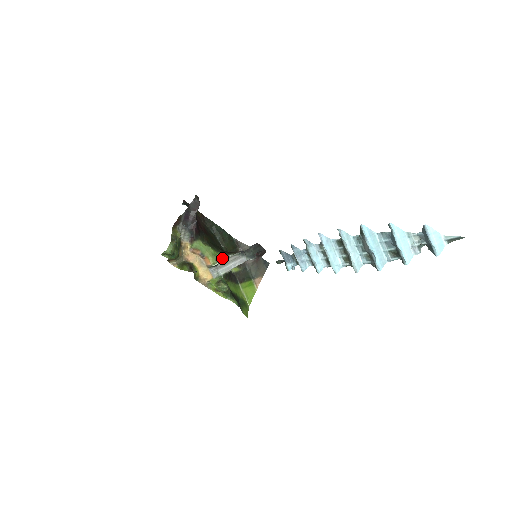
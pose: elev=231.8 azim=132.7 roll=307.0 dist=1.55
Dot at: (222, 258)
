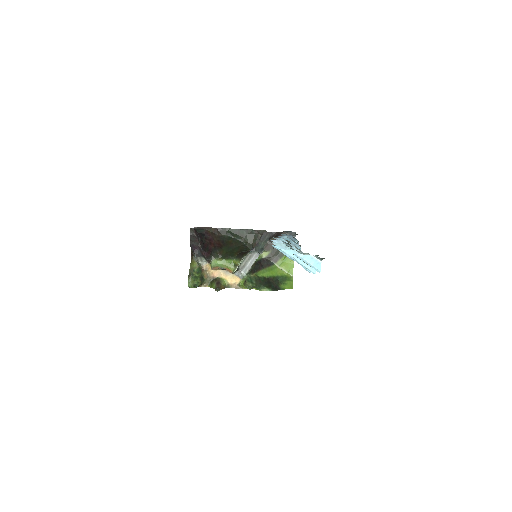
Dot at: (237, 264)
